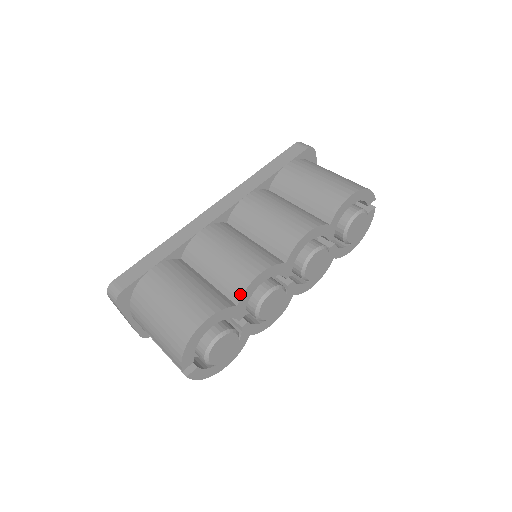
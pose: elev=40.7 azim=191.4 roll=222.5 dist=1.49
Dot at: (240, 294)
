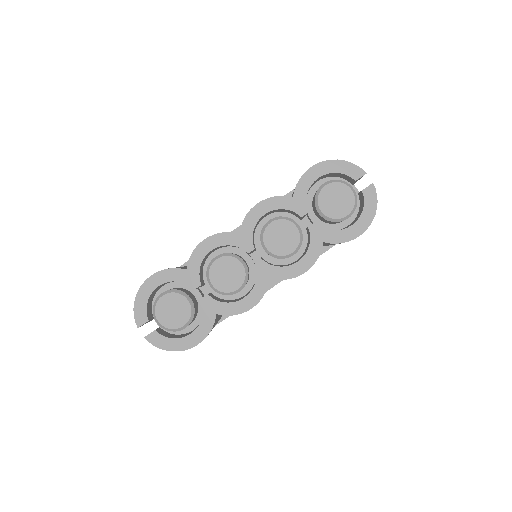
Dot at: (189, 258)
